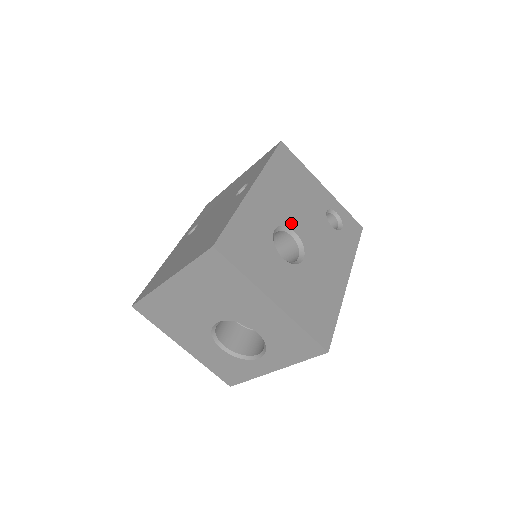
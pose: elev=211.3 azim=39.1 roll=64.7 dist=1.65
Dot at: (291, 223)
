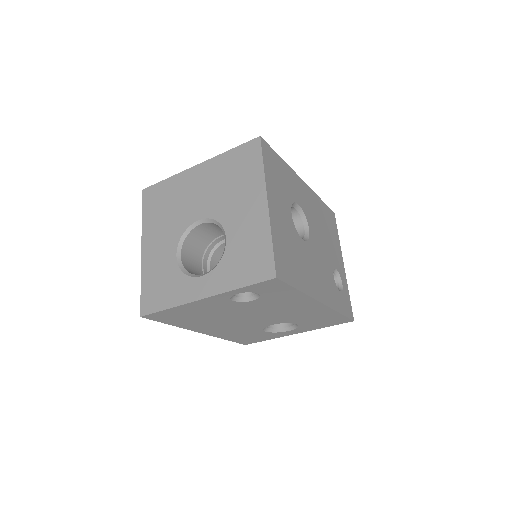
Dot at: (310, 224)
